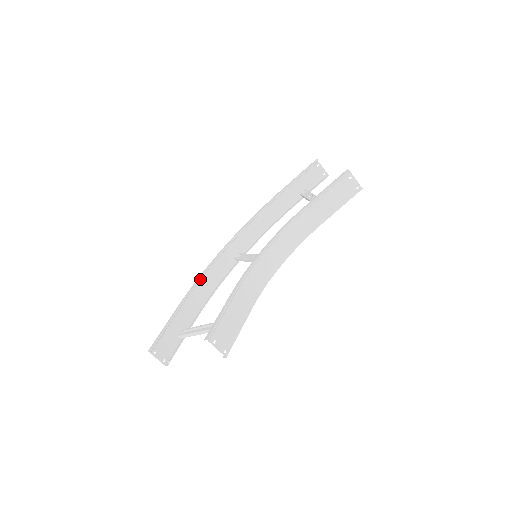
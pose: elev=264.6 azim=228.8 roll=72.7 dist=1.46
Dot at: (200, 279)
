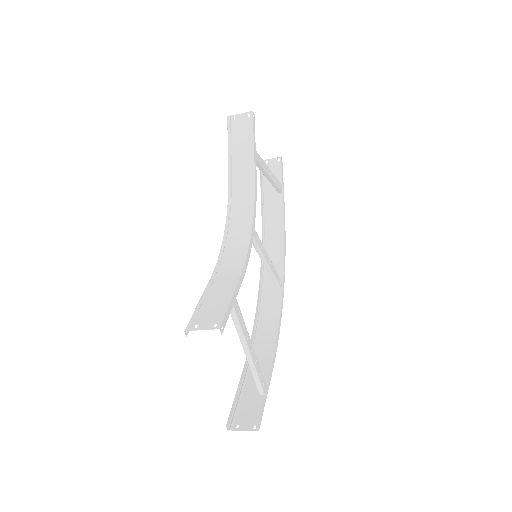
Dot at: (256, 333)
